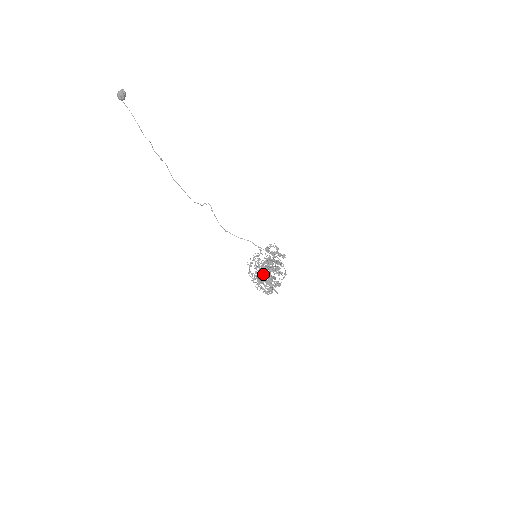
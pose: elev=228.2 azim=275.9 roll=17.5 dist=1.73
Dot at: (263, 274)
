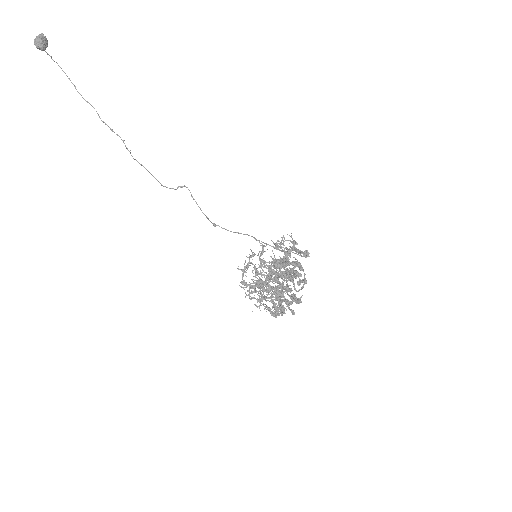
Dot at: (264, 283)
